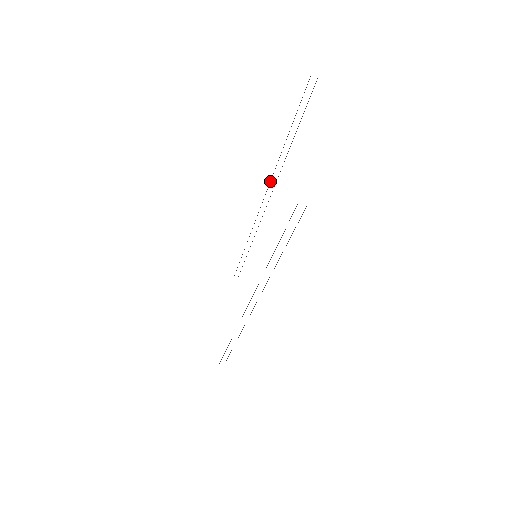
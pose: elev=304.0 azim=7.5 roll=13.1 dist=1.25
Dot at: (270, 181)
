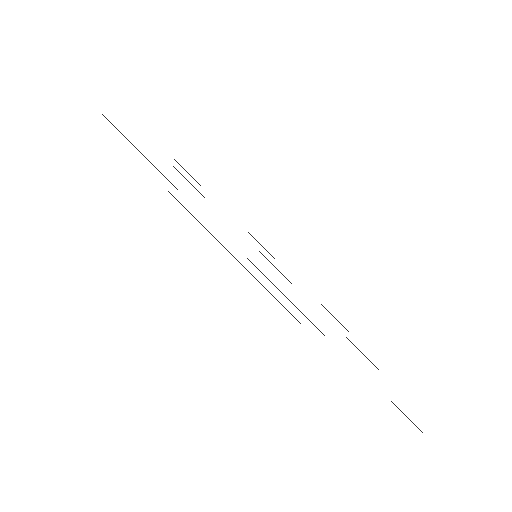
Dot at: occluded
